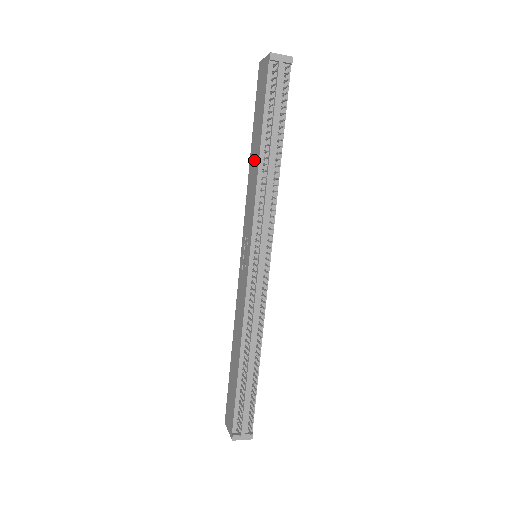
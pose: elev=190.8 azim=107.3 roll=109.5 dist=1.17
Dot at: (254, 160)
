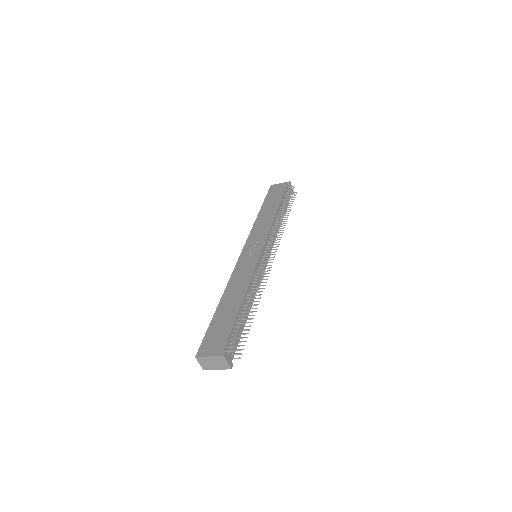
Dot at: (268, 213)
